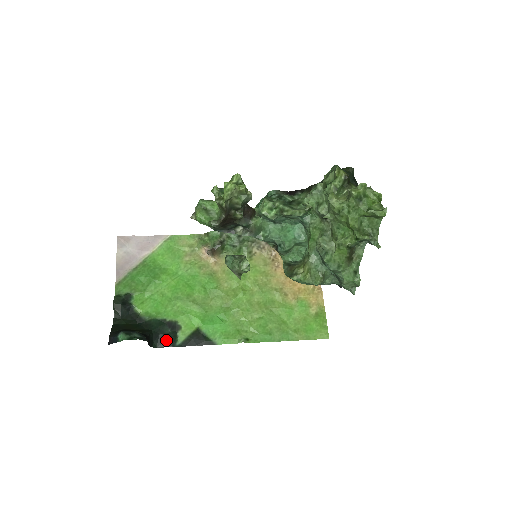
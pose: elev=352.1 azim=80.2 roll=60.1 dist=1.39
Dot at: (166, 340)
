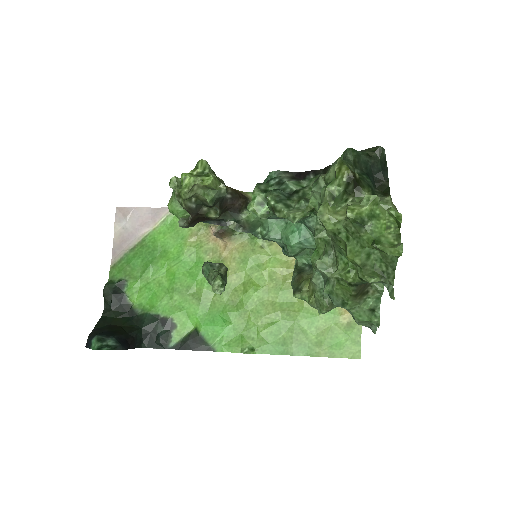
Dot at: (157, 341)
